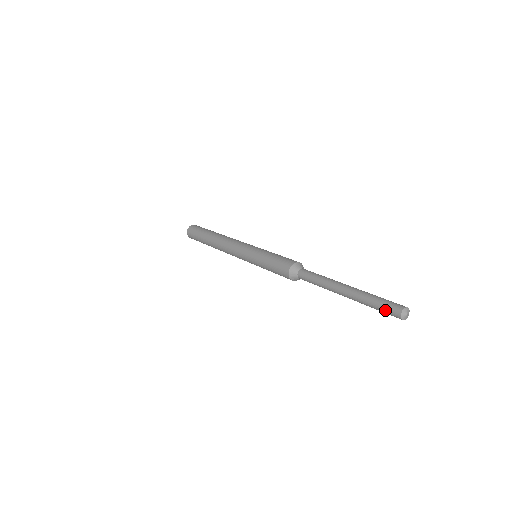
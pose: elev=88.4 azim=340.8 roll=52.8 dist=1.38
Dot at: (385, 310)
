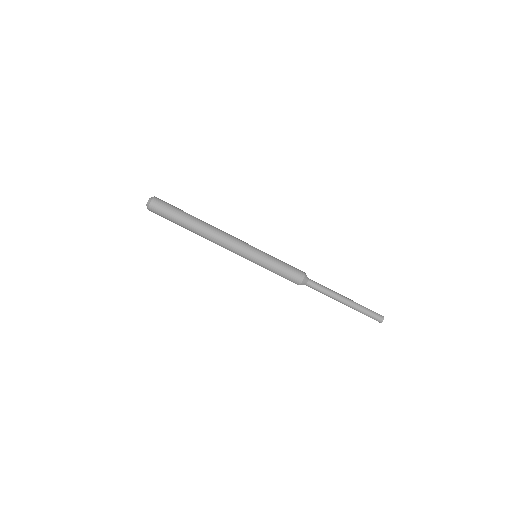
Dot at: (372, 318)
